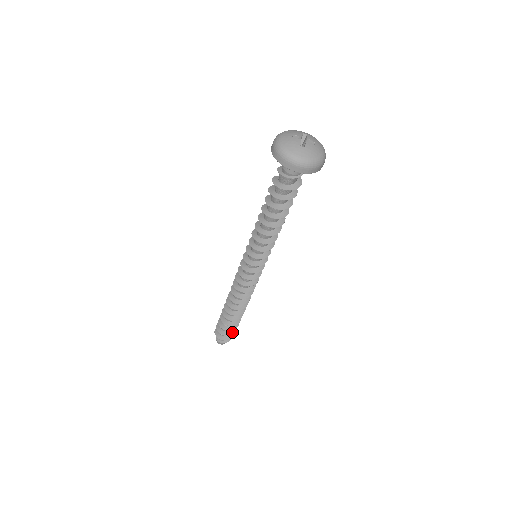
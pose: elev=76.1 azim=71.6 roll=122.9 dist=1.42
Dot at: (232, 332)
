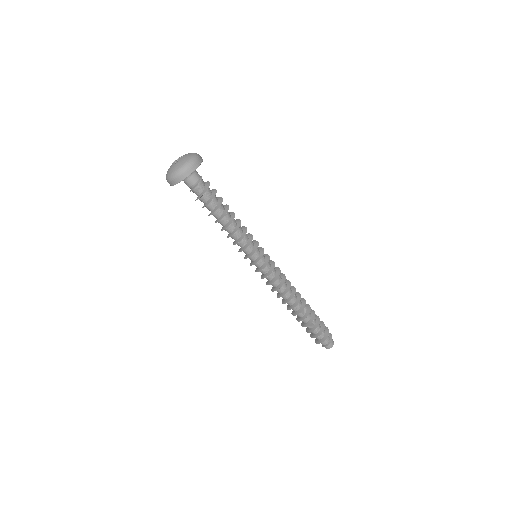
Dot at: (322, 329)
